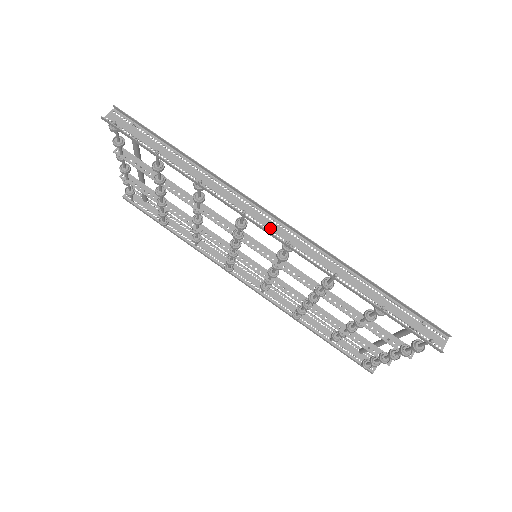
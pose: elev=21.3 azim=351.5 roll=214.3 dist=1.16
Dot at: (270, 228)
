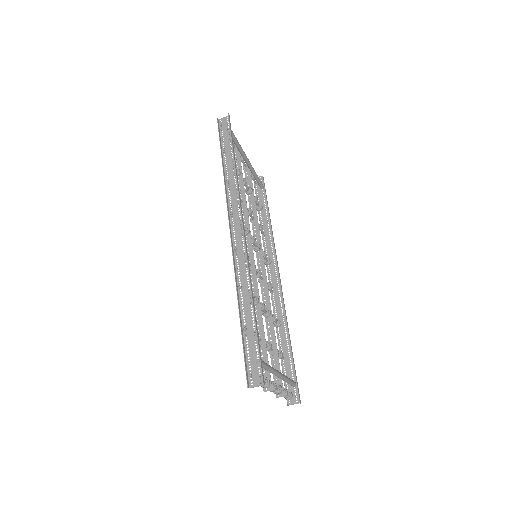
Dot at: (236, 232)
